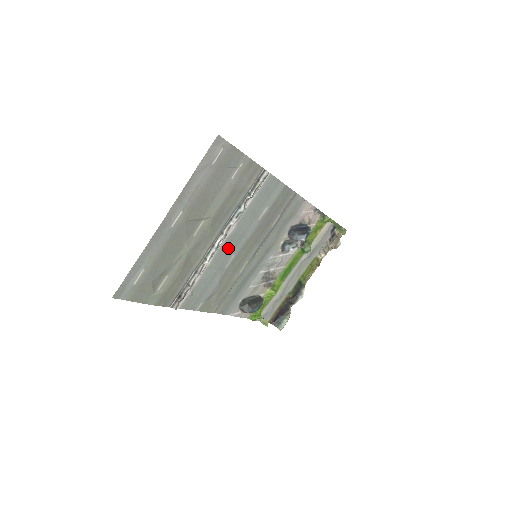
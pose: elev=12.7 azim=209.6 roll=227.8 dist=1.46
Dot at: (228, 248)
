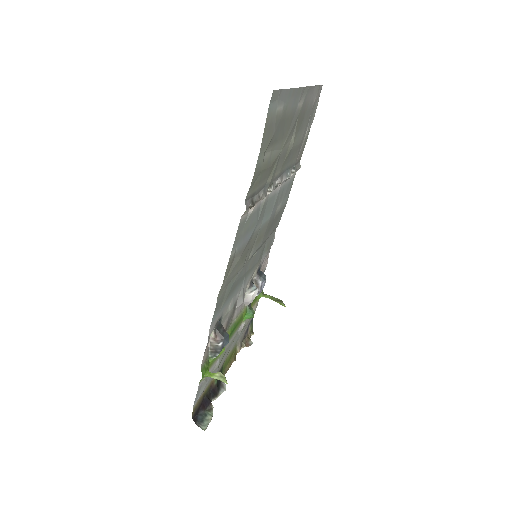
Dot at: (267, 206)
